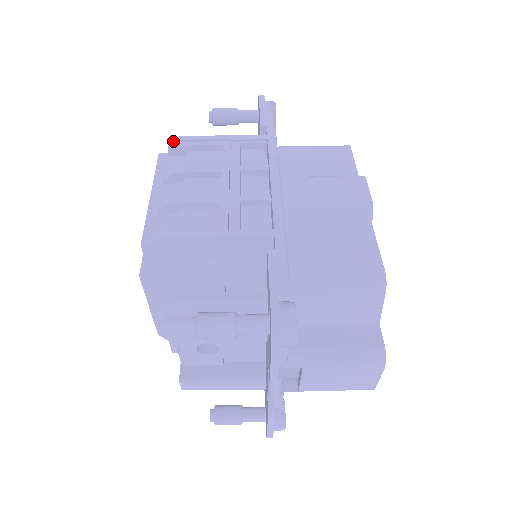
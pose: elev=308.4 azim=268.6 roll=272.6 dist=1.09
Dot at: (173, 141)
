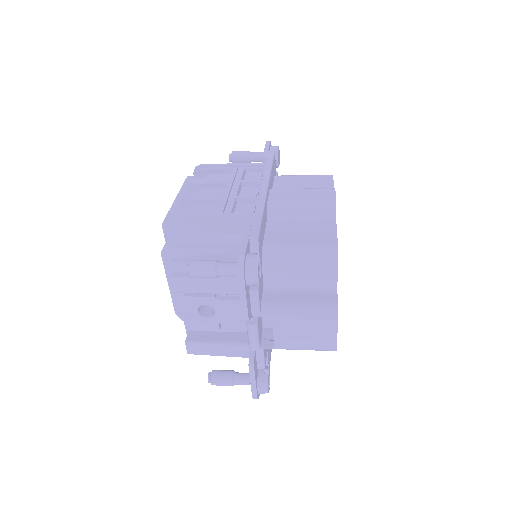
Dot at: (197, 167)
